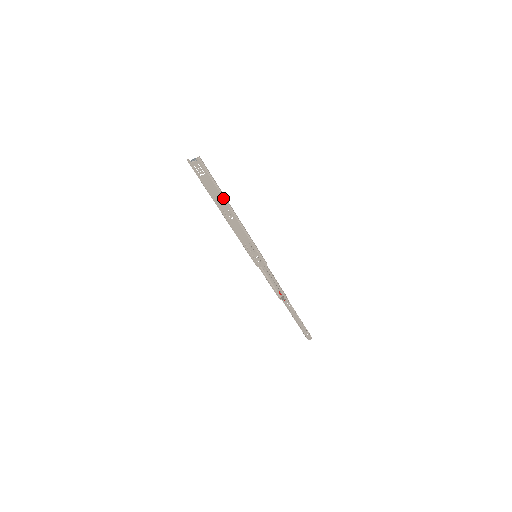
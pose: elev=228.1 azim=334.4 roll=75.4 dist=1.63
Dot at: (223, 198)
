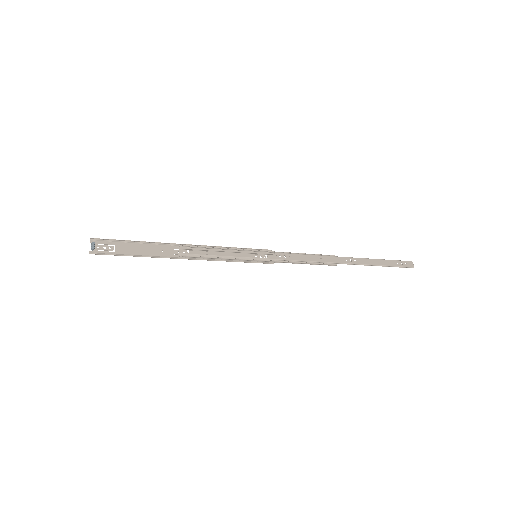
Dot at: (156, 257)
